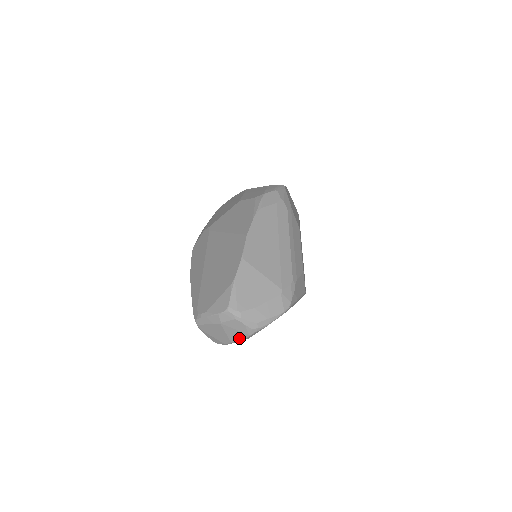
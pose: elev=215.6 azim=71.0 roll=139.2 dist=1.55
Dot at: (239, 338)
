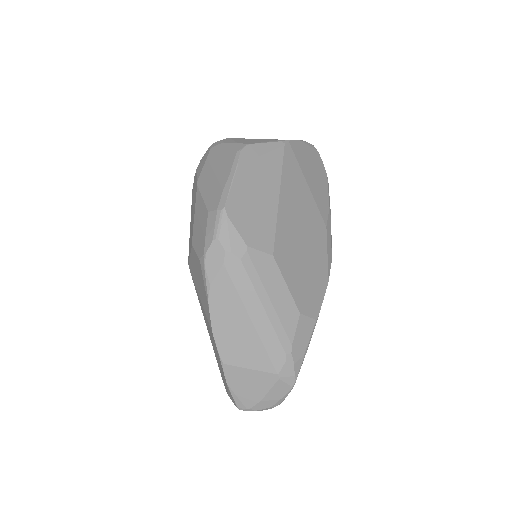
Dot at: occluded
